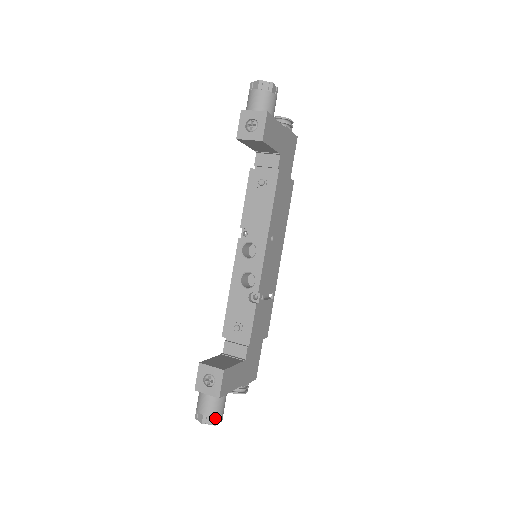
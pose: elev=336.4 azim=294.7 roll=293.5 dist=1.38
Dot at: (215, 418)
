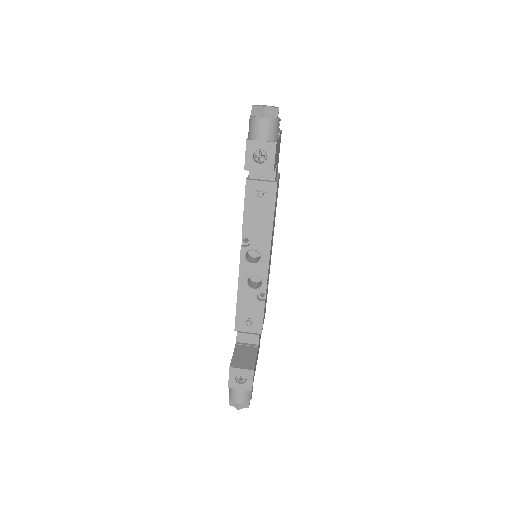
Dot at: (248, 403)
